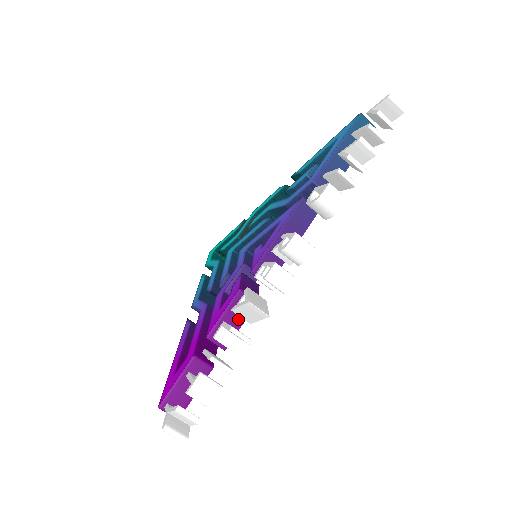
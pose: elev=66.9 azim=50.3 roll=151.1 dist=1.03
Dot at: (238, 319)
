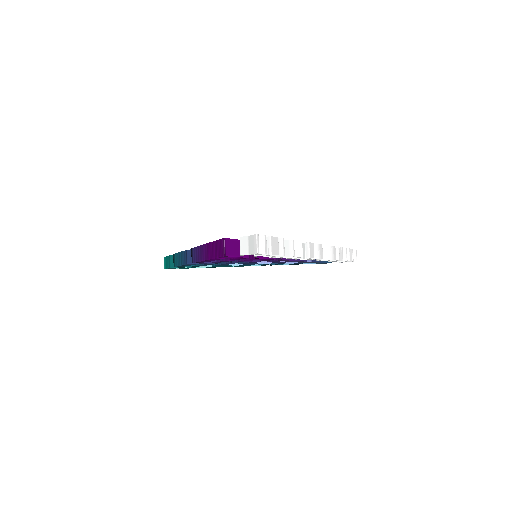
Dot at: occluded
